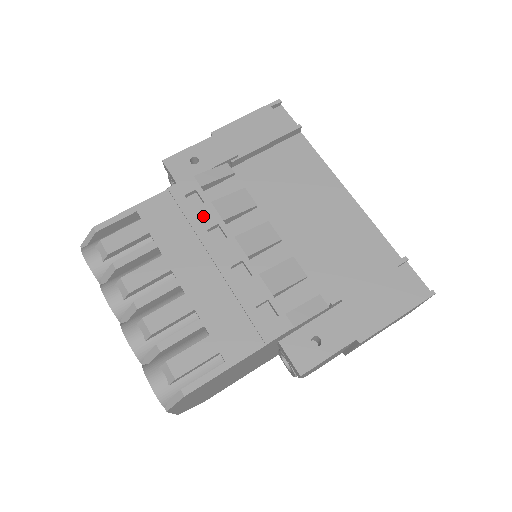
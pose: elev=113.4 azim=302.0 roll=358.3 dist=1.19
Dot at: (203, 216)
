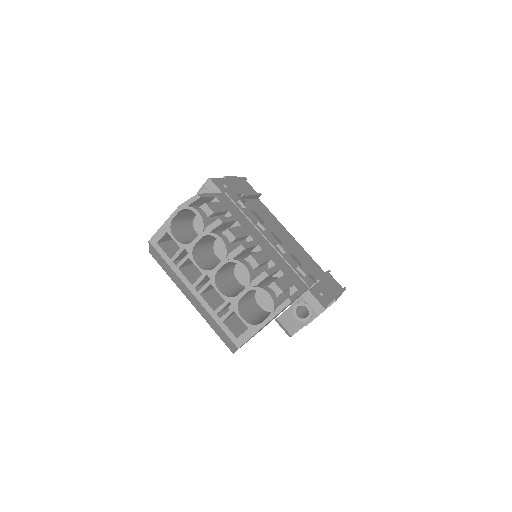
Dot at: (250, 214)
